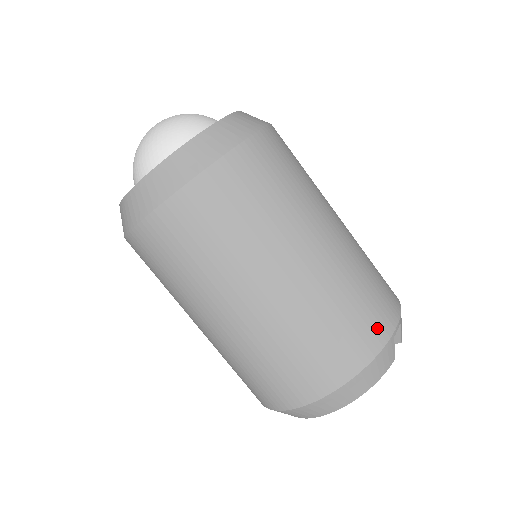
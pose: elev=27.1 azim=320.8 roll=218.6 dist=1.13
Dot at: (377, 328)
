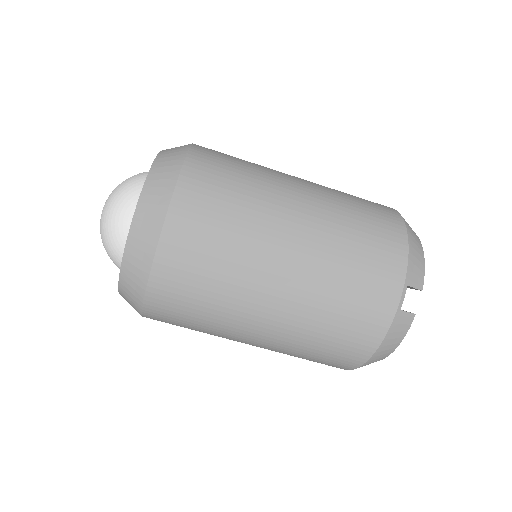
Dot at: (375, 317)
